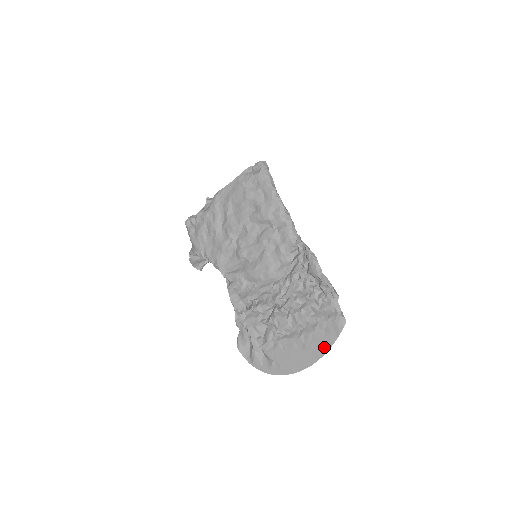
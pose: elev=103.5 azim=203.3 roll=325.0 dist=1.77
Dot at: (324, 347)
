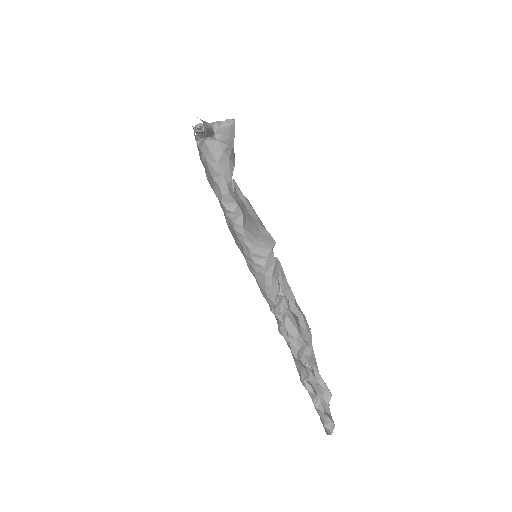
Dot at: occluded
